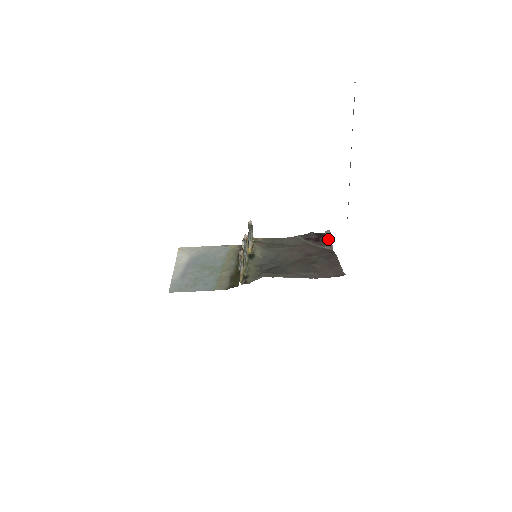
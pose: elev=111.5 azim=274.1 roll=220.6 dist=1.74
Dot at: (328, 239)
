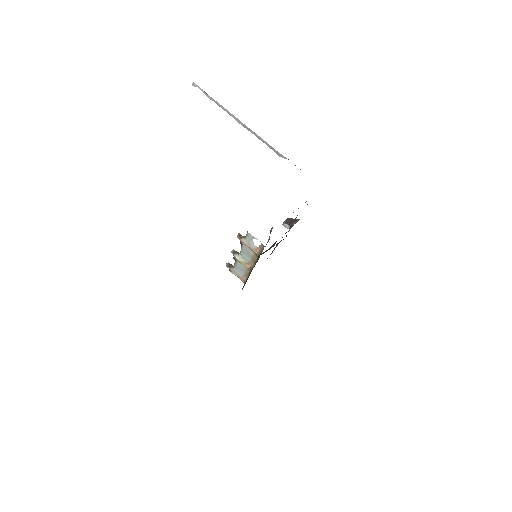
Dot at: (289, 221)
